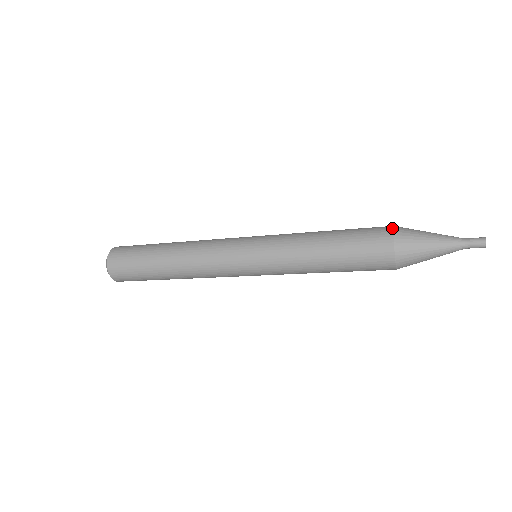
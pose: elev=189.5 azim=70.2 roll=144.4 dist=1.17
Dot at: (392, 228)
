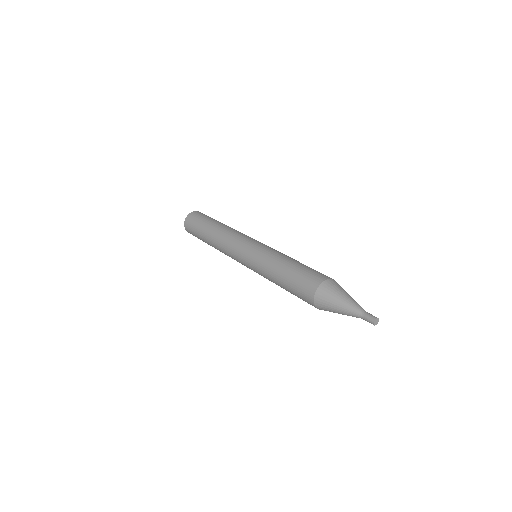
Dot at: (315, 292)
